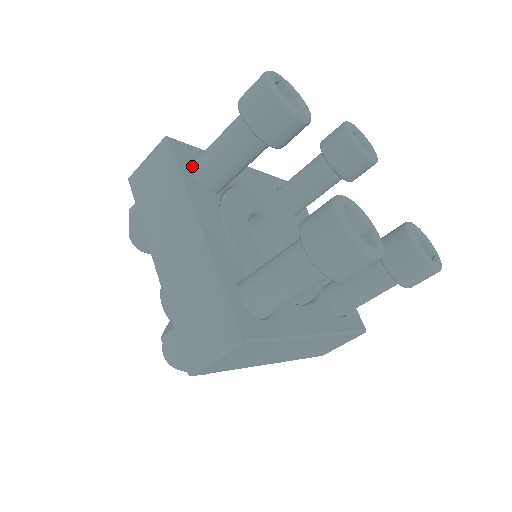
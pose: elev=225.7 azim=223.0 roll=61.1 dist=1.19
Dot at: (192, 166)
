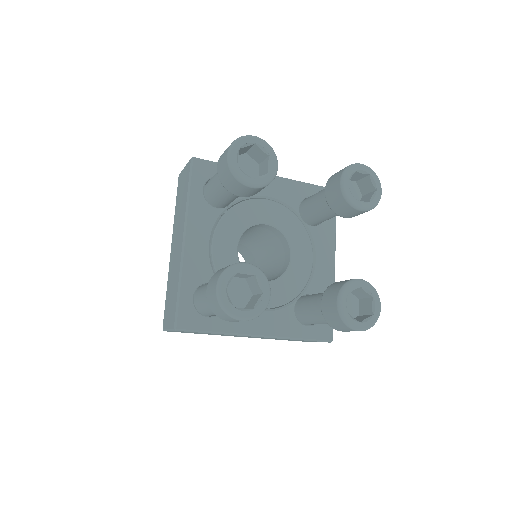
Dot at: (206, 184)
